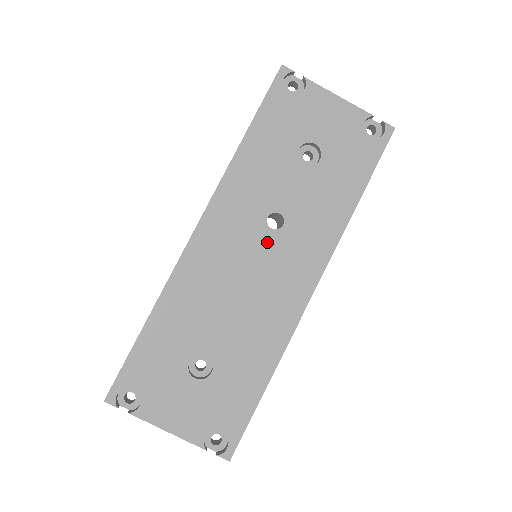
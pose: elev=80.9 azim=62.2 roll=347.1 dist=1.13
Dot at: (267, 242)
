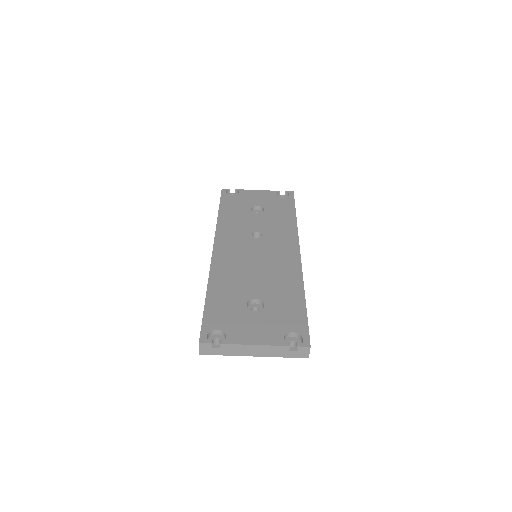
Dot at: (258, 243)
